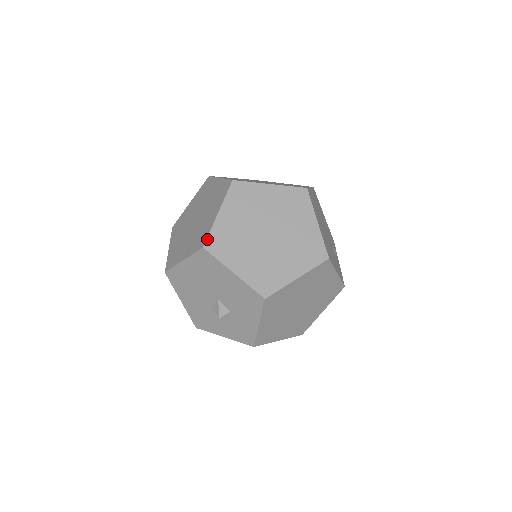
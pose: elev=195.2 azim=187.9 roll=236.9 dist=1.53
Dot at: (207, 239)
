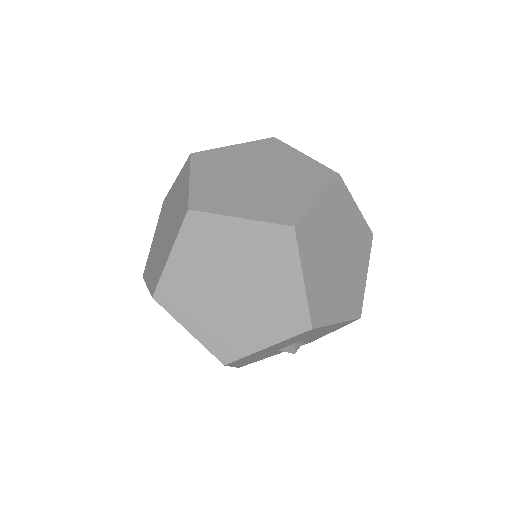
Dot at: (311, 317)
